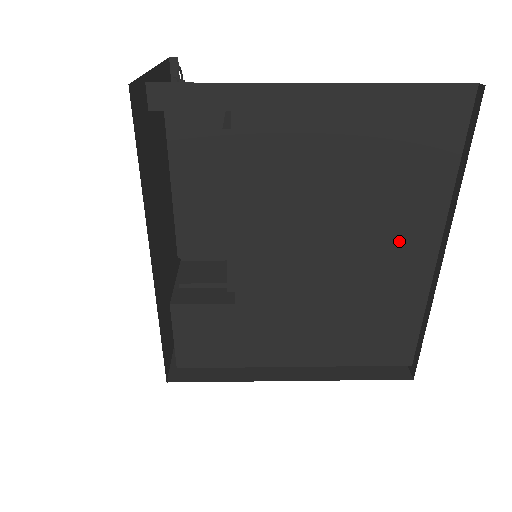
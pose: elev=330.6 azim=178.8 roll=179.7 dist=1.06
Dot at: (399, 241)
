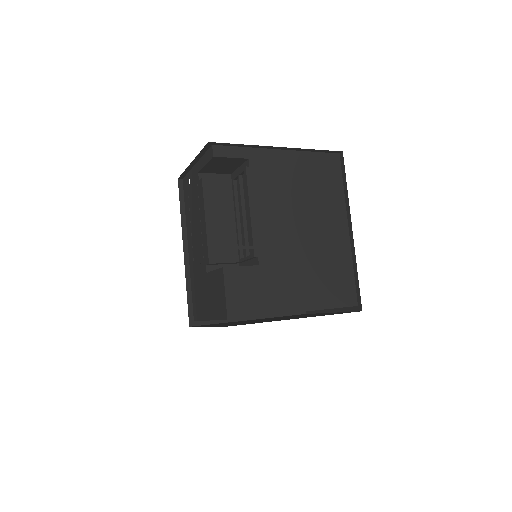
Dot at: (330, 224)
